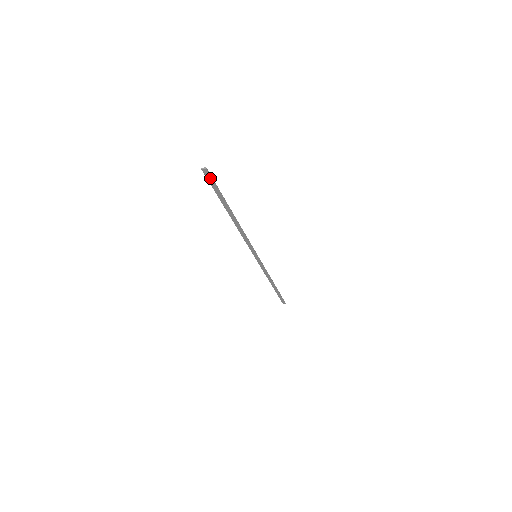
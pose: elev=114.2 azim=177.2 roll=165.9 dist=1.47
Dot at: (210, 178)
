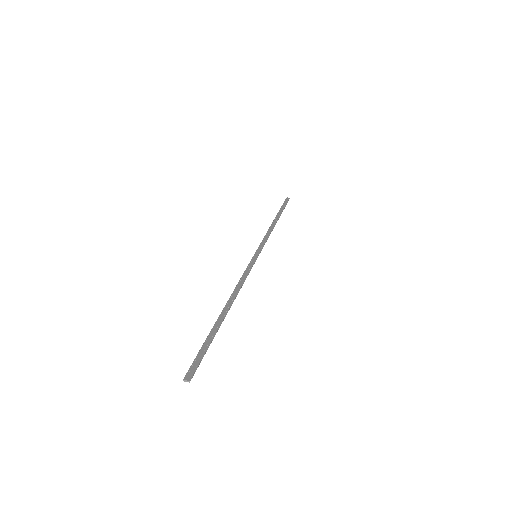
Dot at: (196, 366)
